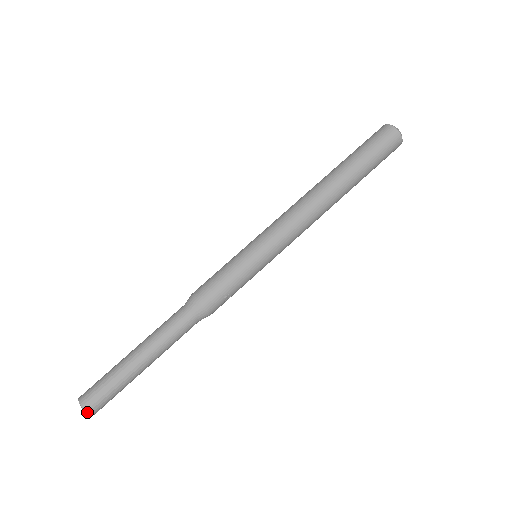
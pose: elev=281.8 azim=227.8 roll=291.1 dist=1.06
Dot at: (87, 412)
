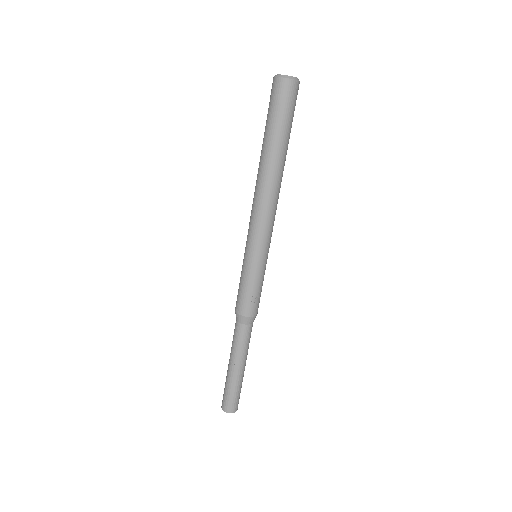
Dot at: occluded
